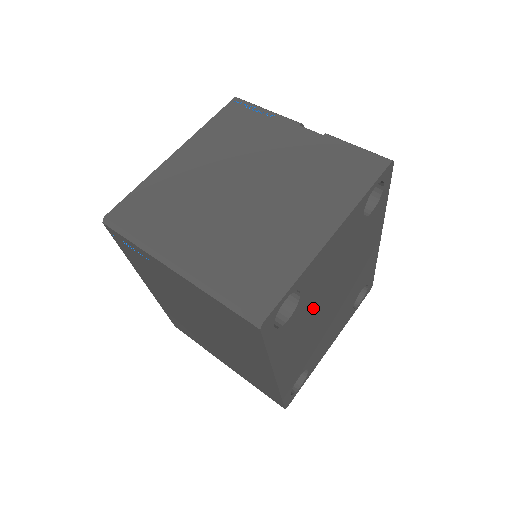
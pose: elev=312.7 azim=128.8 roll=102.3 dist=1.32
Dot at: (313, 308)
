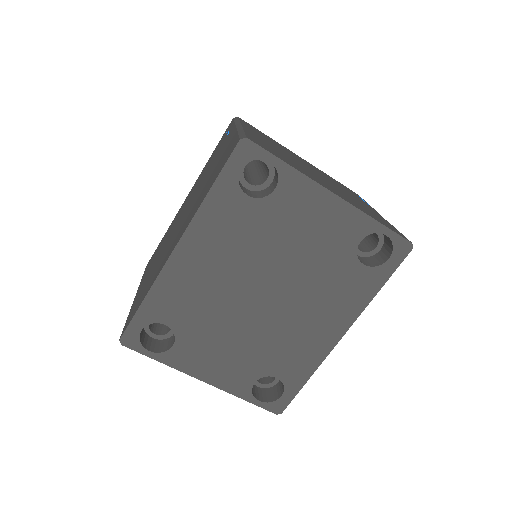
Dot at: (257, 247)
